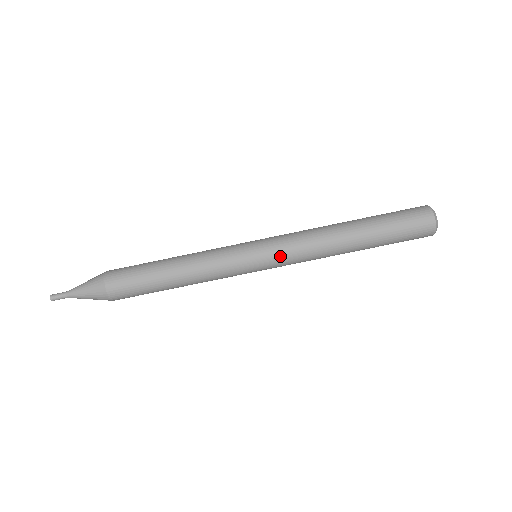
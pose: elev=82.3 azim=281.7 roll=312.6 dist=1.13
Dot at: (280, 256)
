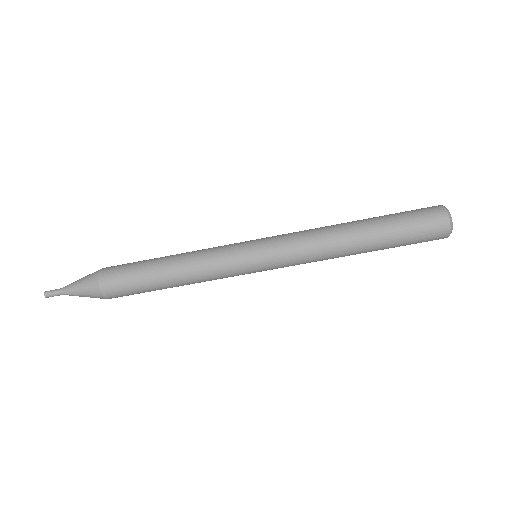
Dot at: (280, 254)
